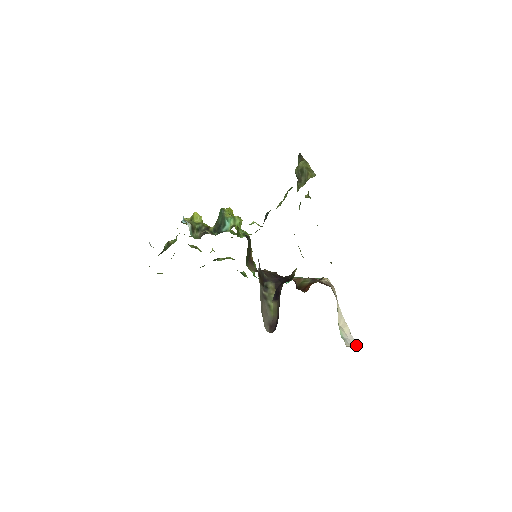
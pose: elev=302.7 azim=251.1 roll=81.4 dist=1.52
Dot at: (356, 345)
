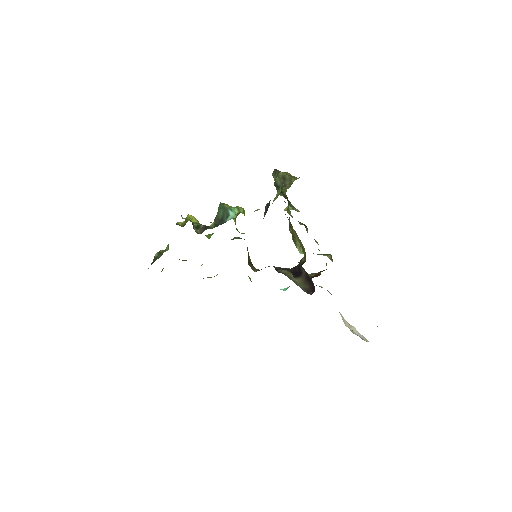
Dot at: (368, 341)
